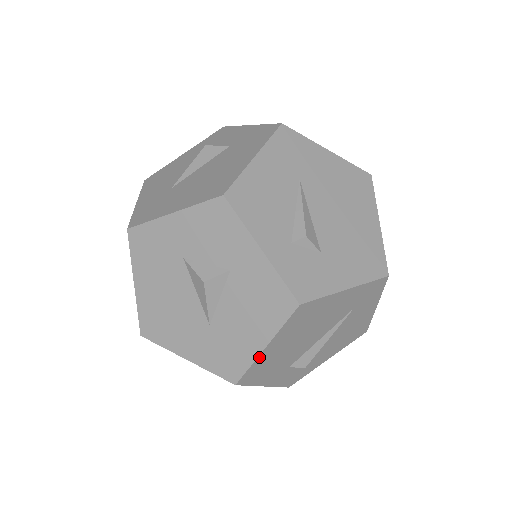
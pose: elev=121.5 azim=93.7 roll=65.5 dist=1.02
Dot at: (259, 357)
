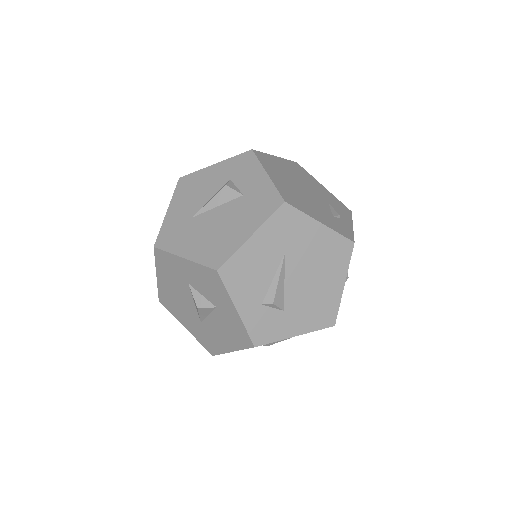
Dot at: (228, 352)
